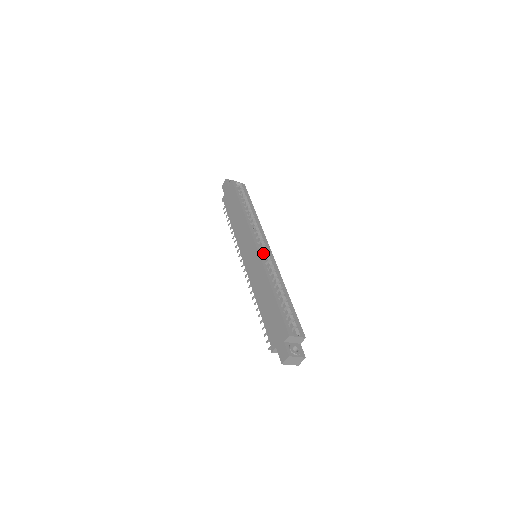
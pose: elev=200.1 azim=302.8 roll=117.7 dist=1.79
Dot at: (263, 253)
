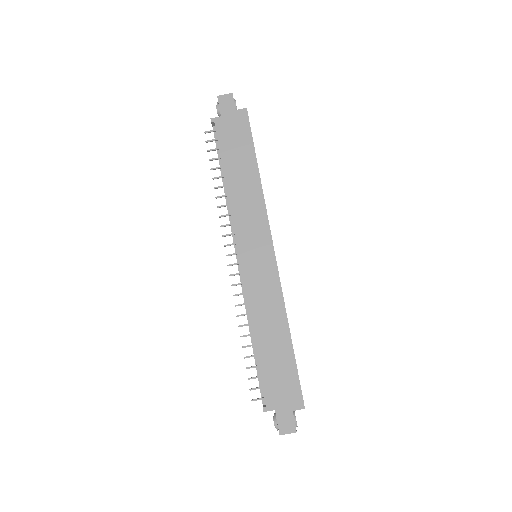
Dot at: occluded
